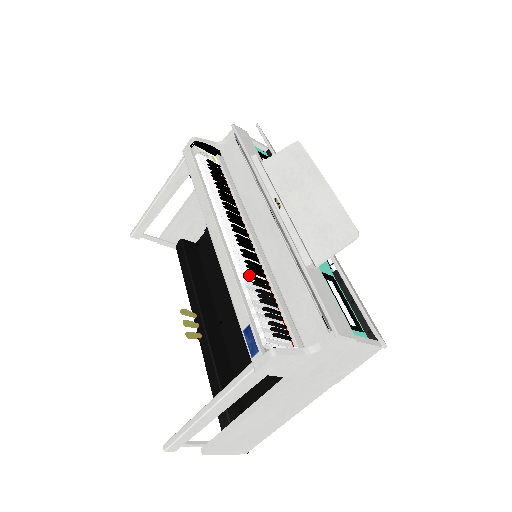
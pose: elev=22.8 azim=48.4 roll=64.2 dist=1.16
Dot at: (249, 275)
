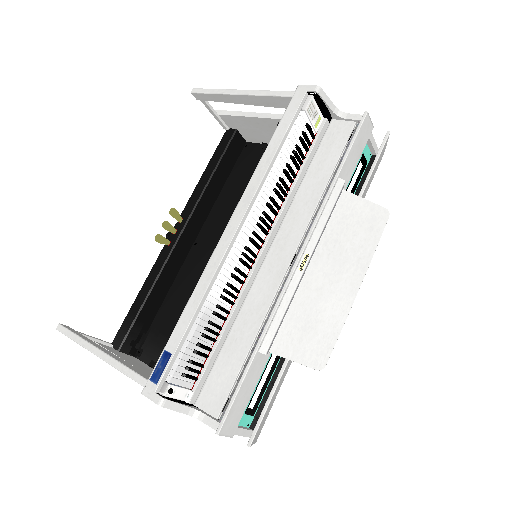
Dot at: (218, 301)
